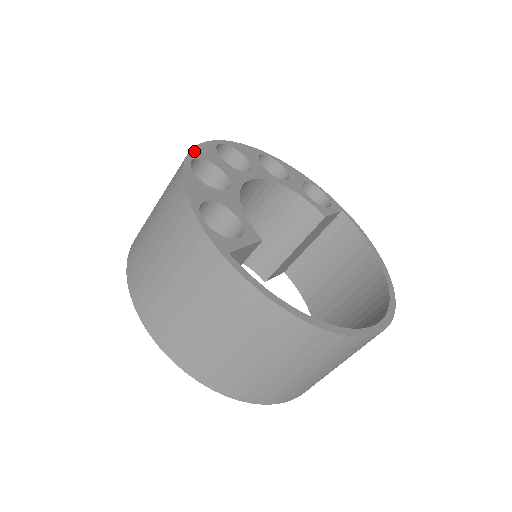
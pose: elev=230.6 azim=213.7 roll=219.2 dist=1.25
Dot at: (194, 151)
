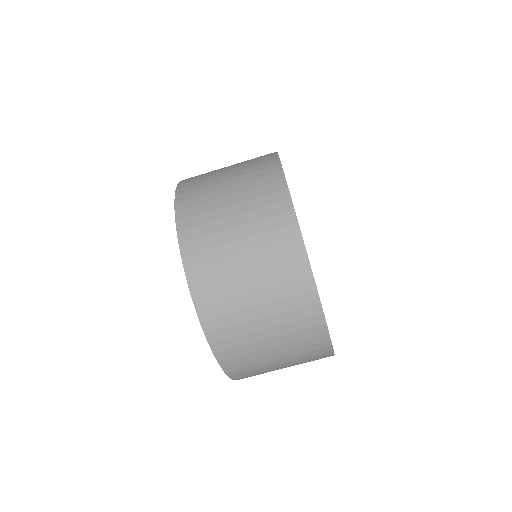
Dot at: occluded
